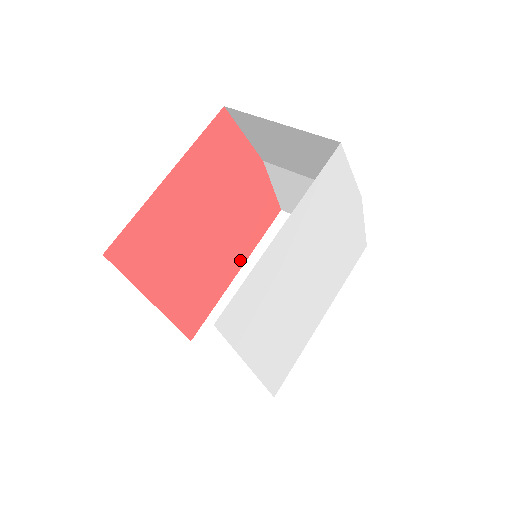
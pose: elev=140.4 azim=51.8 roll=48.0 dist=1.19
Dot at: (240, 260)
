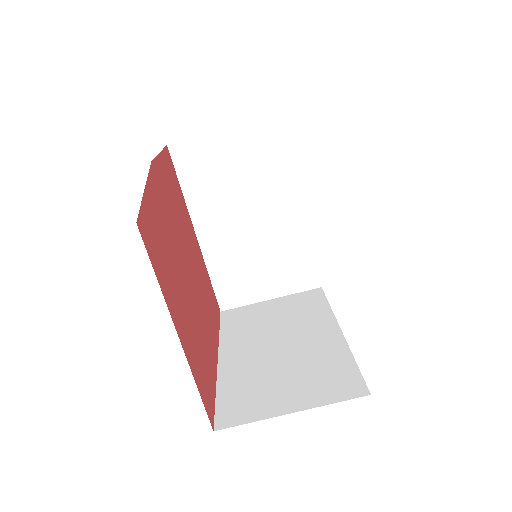
Dot at: (191, 229)
